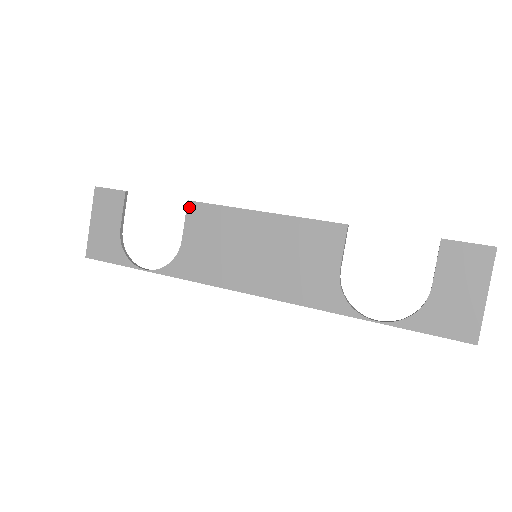
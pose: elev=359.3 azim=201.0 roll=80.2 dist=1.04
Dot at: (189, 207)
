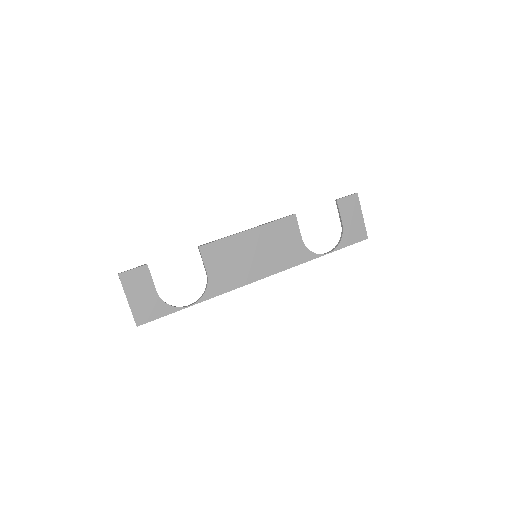
Dot at: (202, 250)
